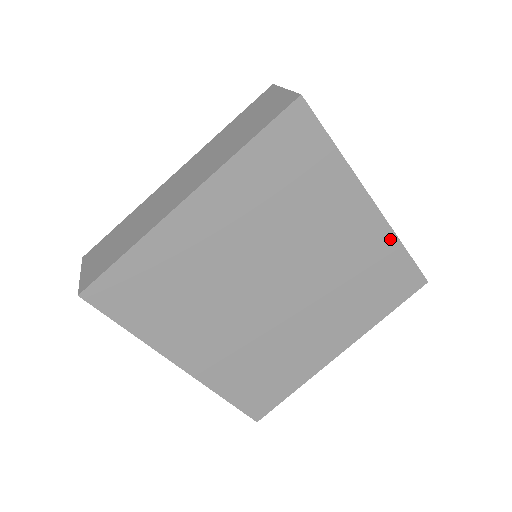
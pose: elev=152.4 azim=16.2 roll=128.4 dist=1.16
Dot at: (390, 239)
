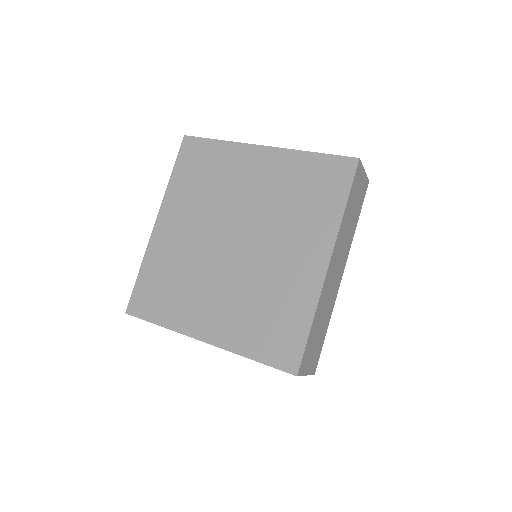
Dot at: (312, 302)
